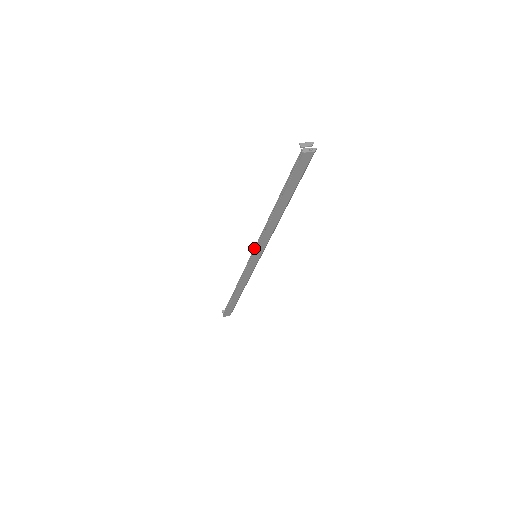
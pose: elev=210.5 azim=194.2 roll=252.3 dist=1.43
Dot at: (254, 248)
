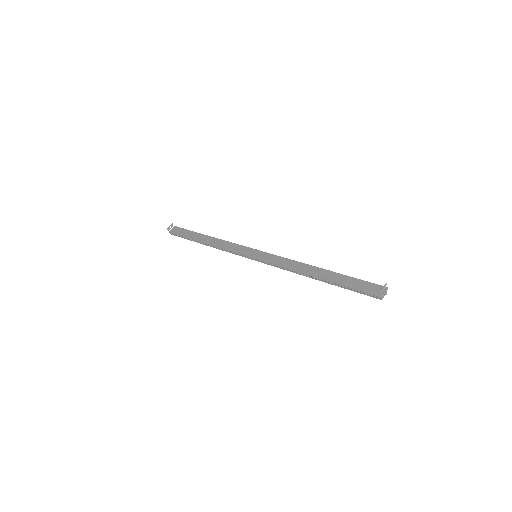
Dot at: (262, 261)
